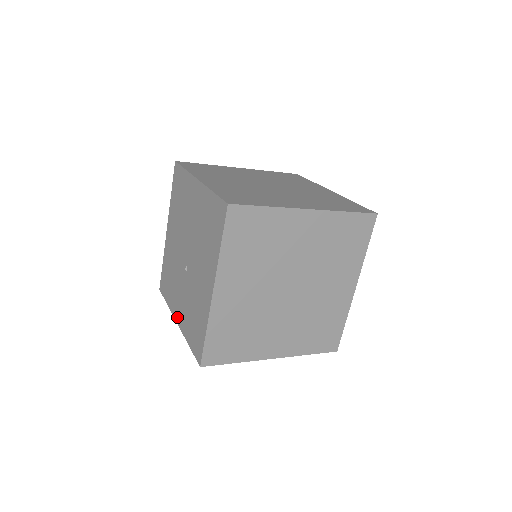
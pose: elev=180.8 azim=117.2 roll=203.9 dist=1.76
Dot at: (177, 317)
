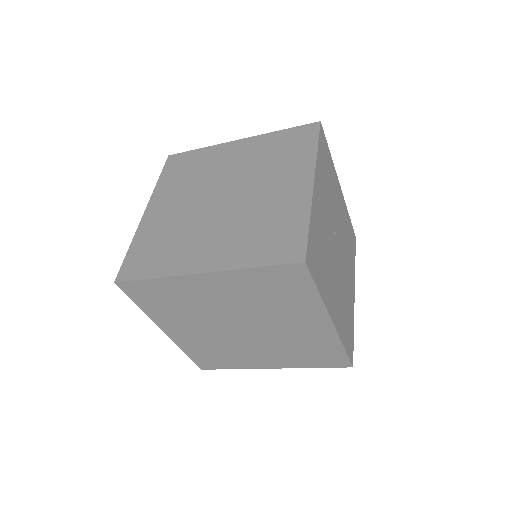
Dot at: occluded
